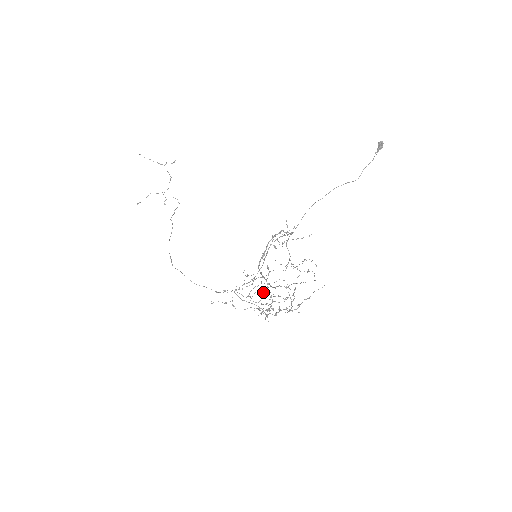
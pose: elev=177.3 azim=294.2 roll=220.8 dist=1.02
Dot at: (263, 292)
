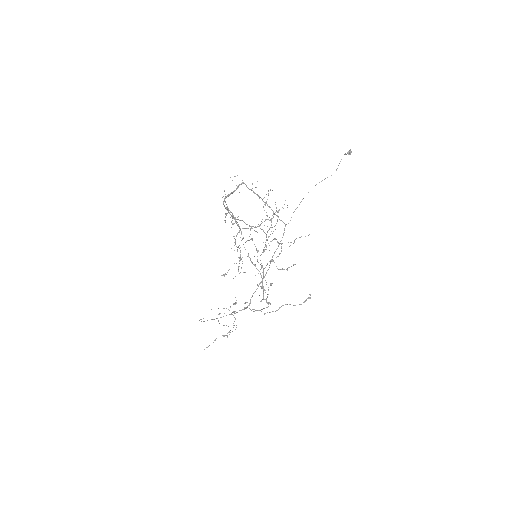
Dot at: (225, 214)
